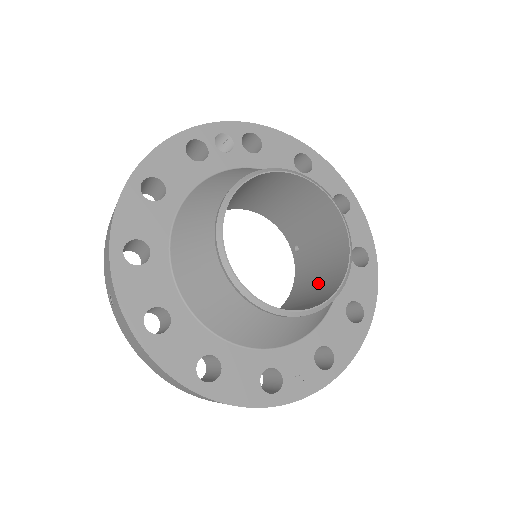
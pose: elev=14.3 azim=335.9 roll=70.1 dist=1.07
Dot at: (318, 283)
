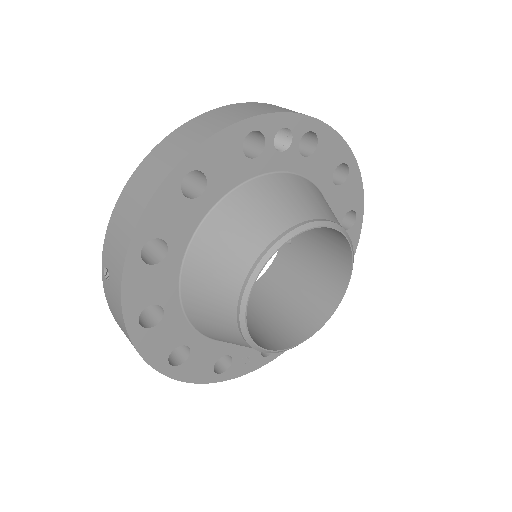
Dot at: (297, 298)
